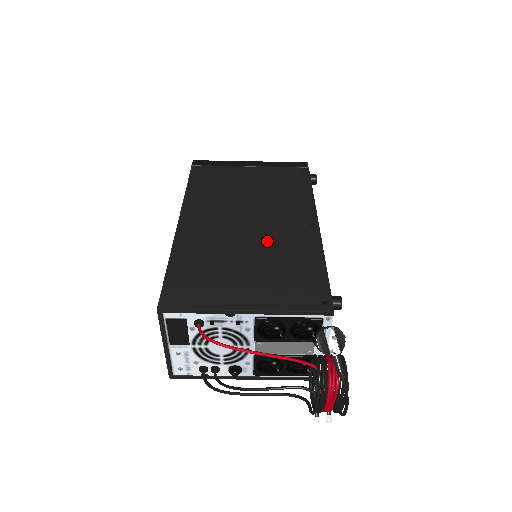
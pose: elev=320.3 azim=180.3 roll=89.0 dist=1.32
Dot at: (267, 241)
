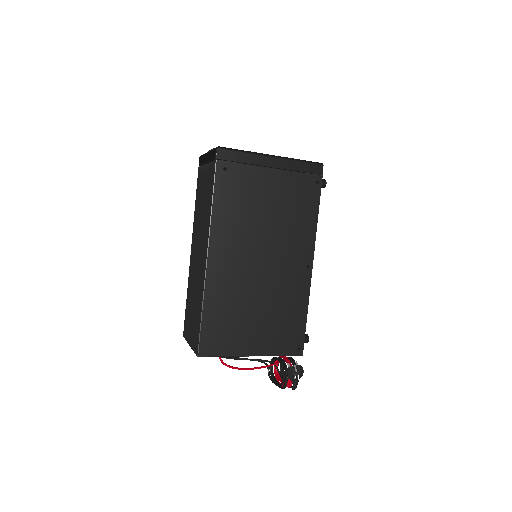
Dot at: (273, 287)
